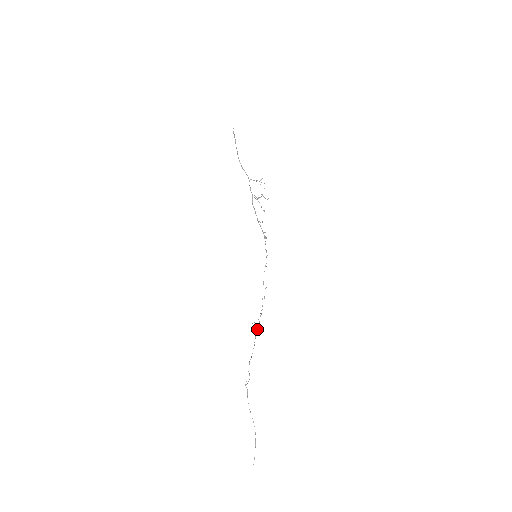
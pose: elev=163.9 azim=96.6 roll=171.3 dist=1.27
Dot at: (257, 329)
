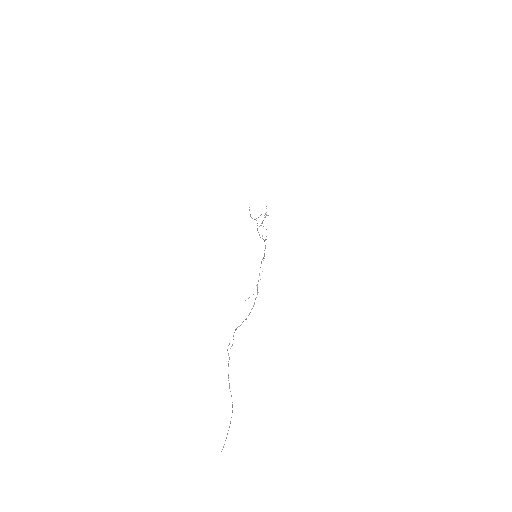
Dot at: occluded
